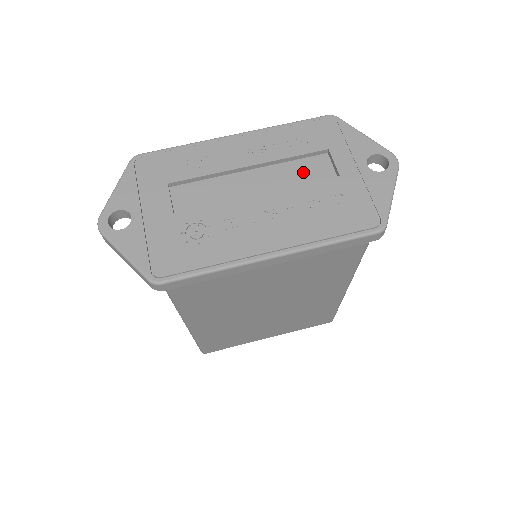
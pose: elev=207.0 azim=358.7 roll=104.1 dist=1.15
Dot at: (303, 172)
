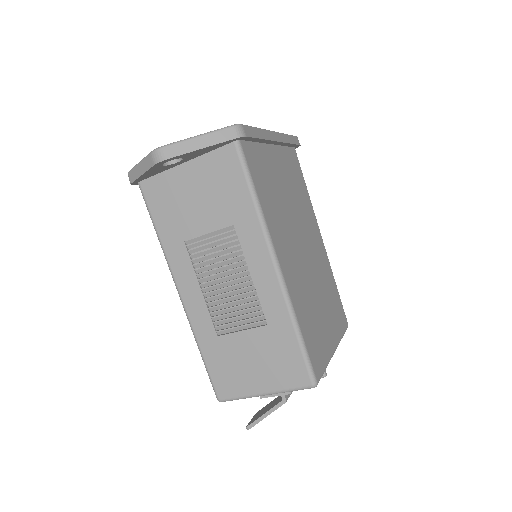
Dot at: occluded
